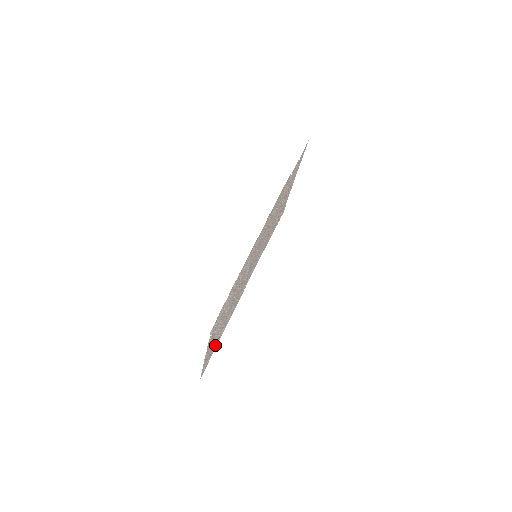
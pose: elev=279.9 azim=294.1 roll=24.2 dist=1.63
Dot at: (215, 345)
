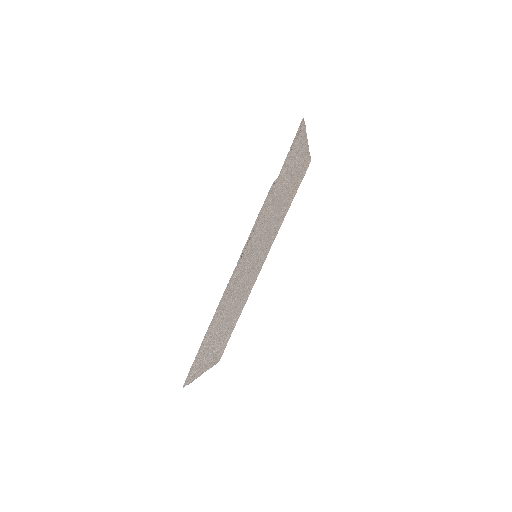
Dot at: (228, 335)
